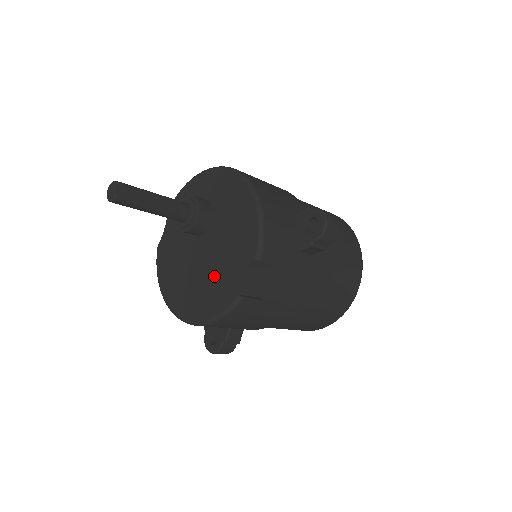
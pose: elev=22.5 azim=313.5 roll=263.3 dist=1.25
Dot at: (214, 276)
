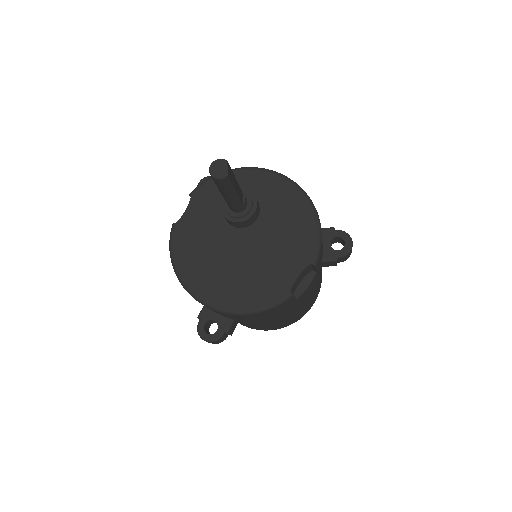
Dot at: (259, 270)
